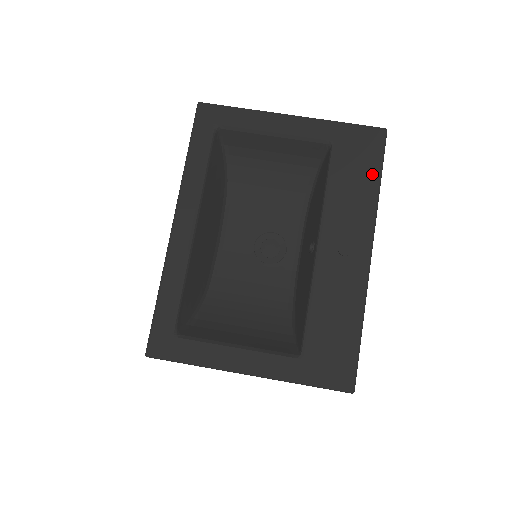
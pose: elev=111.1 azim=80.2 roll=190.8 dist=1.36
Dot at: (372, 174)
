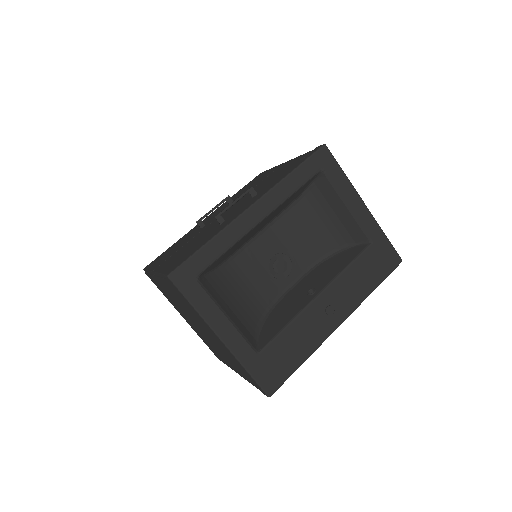
Dot at: (376, 280)
